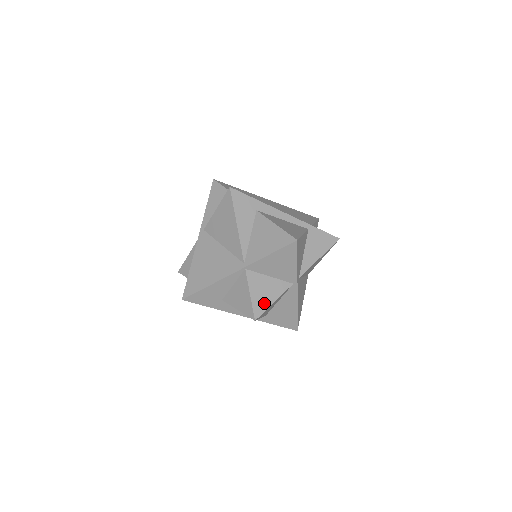
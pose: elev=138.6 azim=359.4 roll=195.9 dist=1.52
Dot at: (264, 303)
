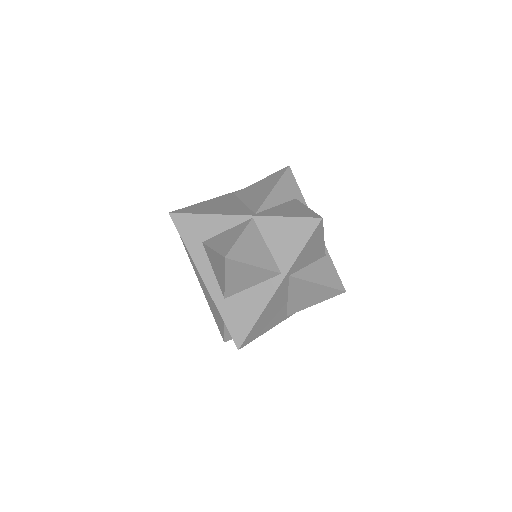
Dot at: (245, 256)
